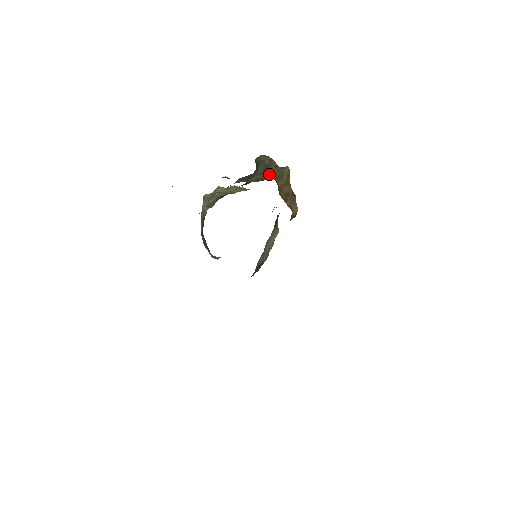
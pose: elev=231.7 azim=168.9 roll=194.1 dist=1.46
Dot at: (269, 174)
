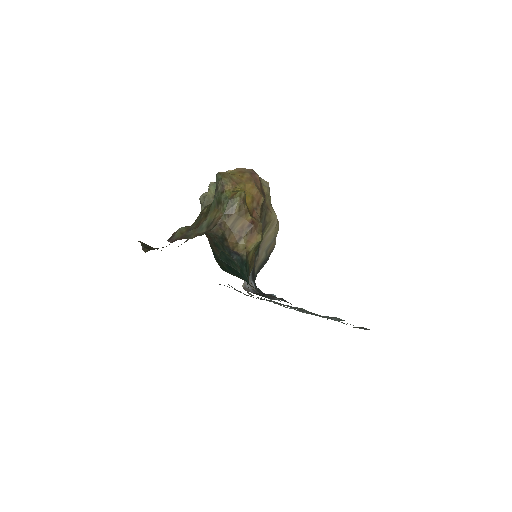
Dot at: (219, 211)
